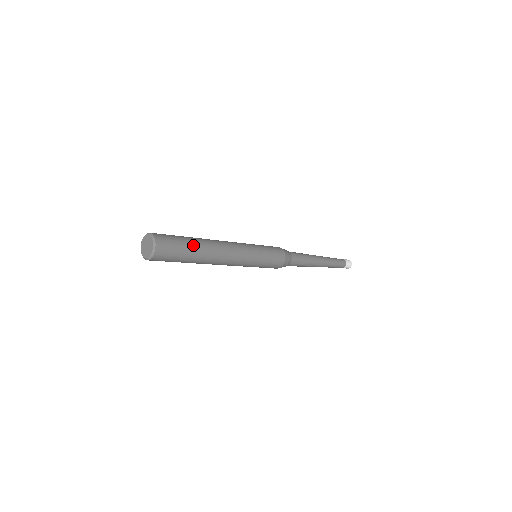
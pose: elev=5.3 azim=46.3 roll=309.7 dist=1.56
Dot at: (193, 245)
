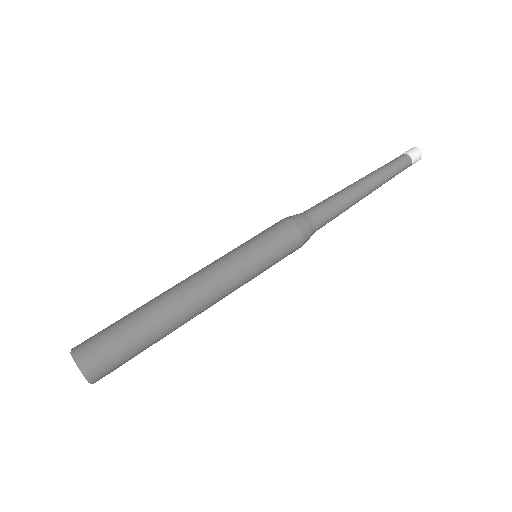
Dot at: (146, 334)
